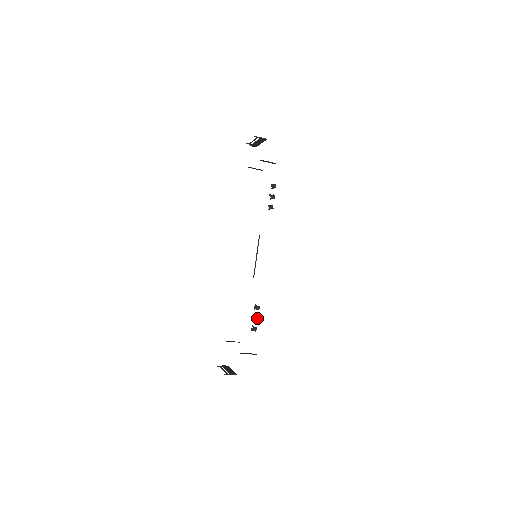
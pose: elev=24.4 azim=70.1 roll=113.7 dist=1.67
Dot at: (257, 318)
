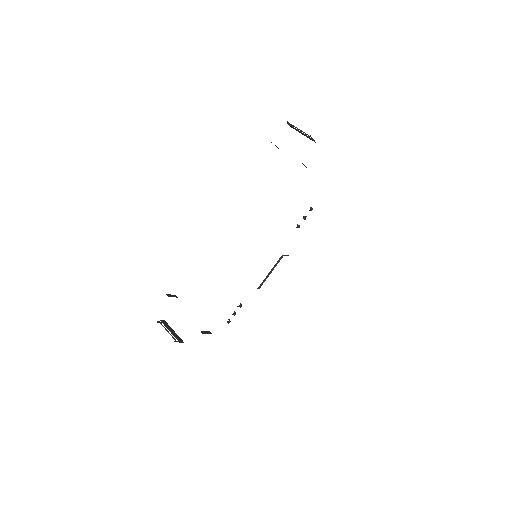
Dot at: occluded
